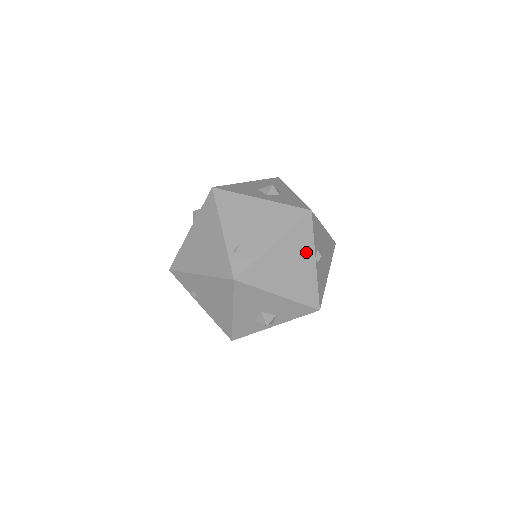
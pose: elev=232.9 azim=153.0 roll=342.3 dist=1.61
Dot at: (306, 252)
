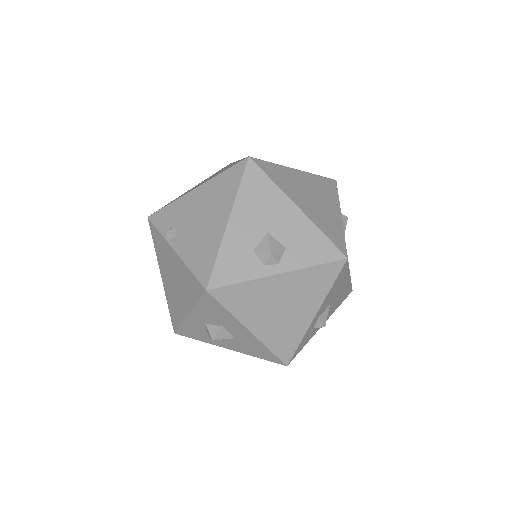
Dot at: (330, 201)
